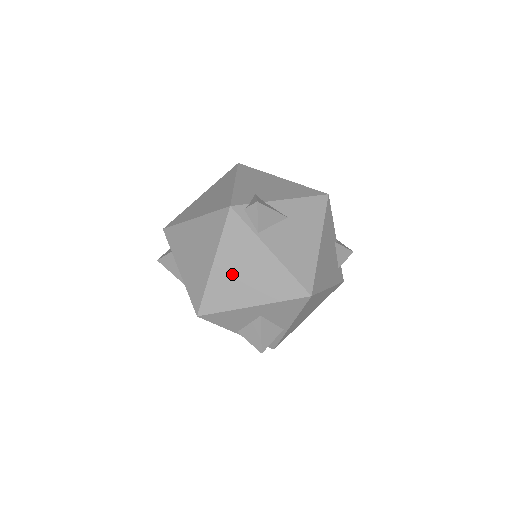
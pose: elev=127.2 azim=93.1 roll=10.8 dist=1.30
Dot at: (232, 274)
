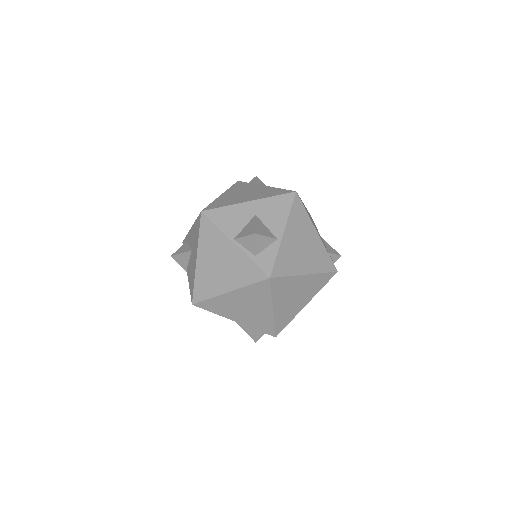
Dot at: (235, 195)
